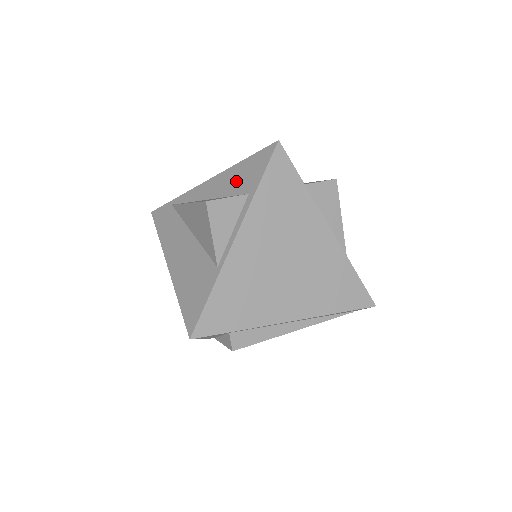
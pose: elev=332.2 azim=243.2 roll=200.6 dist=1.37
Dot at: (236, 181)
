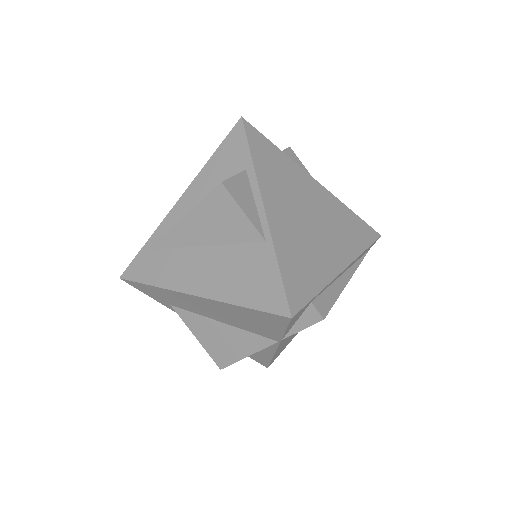
Dot at: (219, 173)
